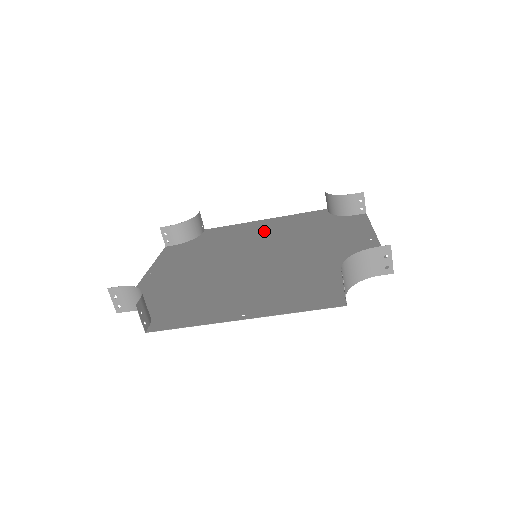
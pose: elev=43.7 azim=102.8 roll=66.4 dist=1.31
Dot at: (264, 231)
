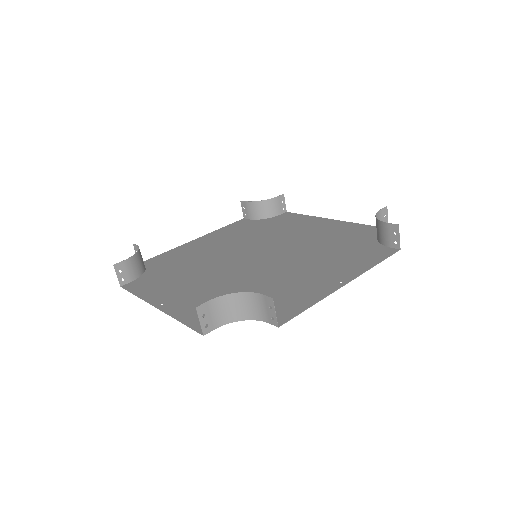
Dot at: (307, 232)
